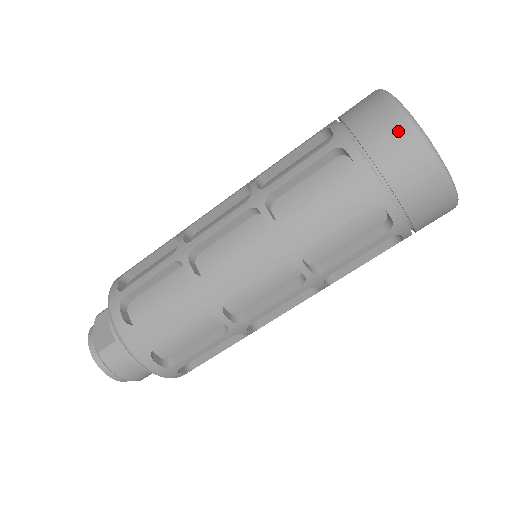
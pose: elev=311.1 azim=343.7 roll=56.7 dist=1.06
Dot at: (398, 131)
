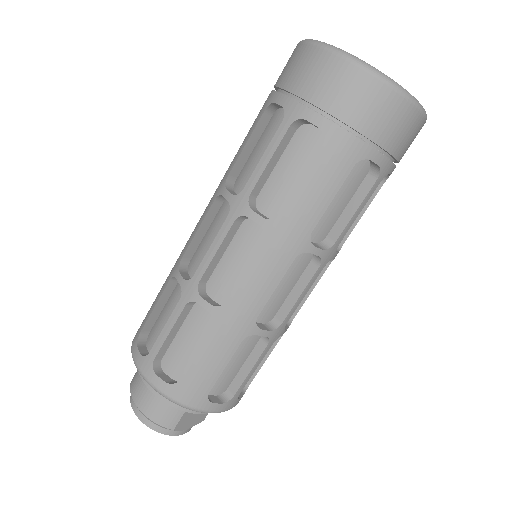
Dot at: occluded
